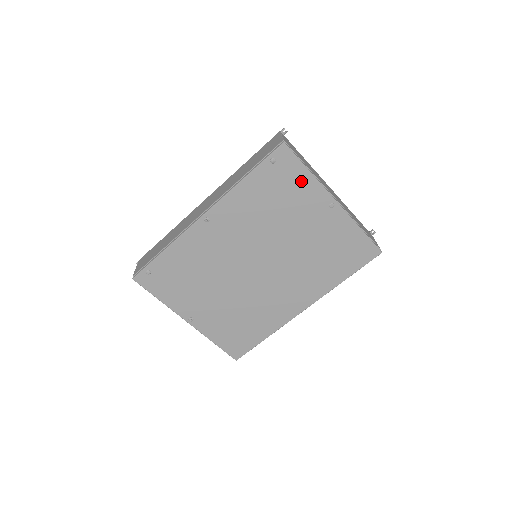
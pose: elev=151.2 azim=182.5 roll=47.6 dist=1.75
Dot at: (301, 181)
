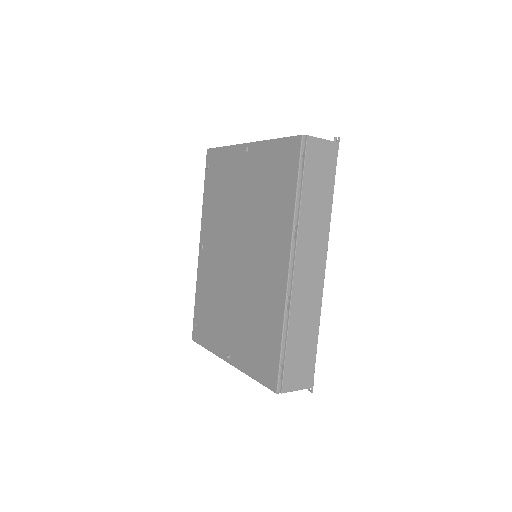
Dot at: (225, 159)
